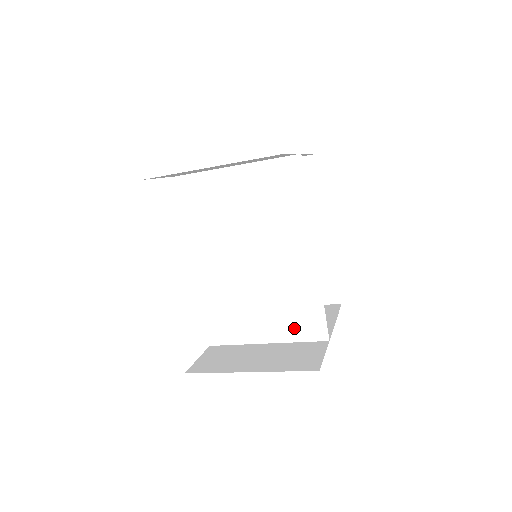
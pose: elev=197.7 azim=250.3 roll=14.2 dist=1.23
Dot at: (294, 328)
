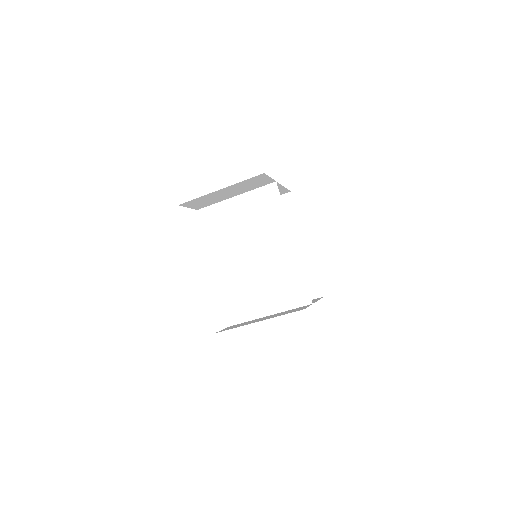
Dot at: (287, 299)
